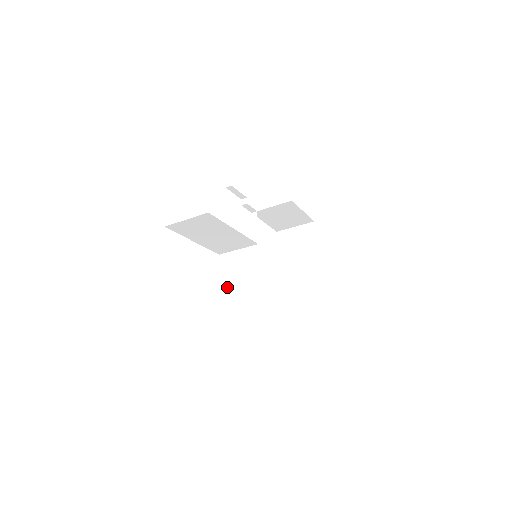
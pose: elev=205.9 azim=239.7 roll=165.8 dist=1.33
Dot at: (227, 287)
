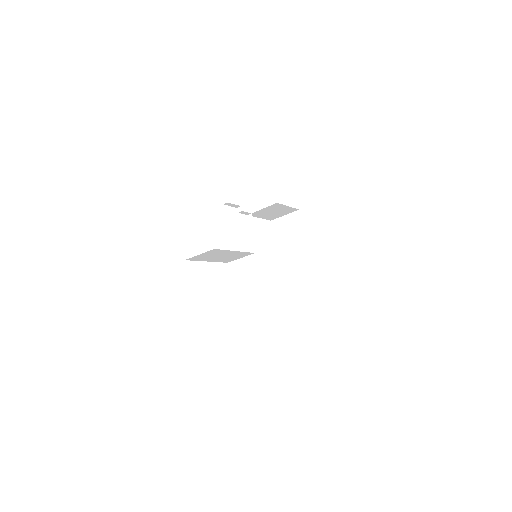
Dot at: (238, 288)
